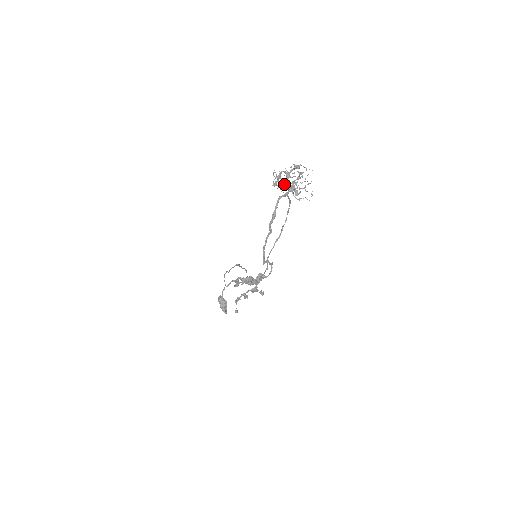
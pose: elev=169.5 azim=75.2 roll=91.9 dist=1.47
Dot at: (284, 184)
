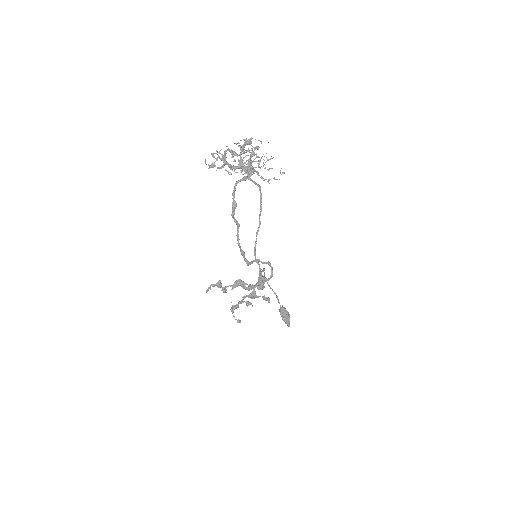
Dot at: (238, 165)
